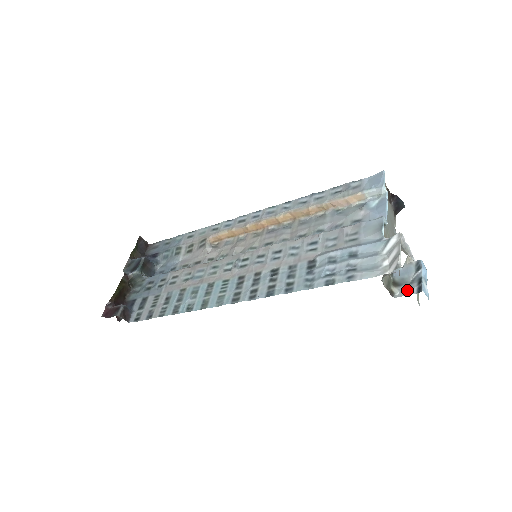
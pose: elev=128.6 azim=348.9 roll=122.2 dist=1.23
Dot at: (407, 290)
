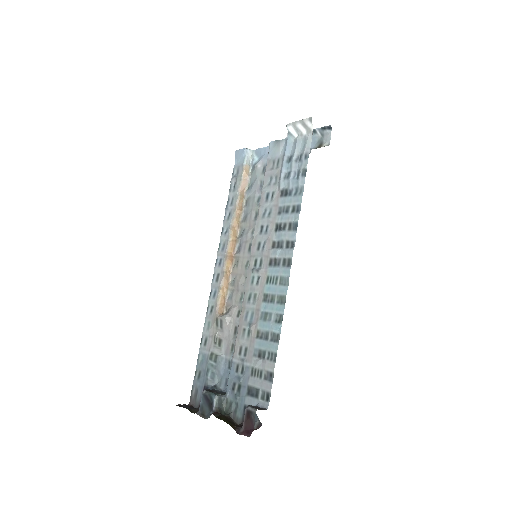
Dot at: (327, 137)
